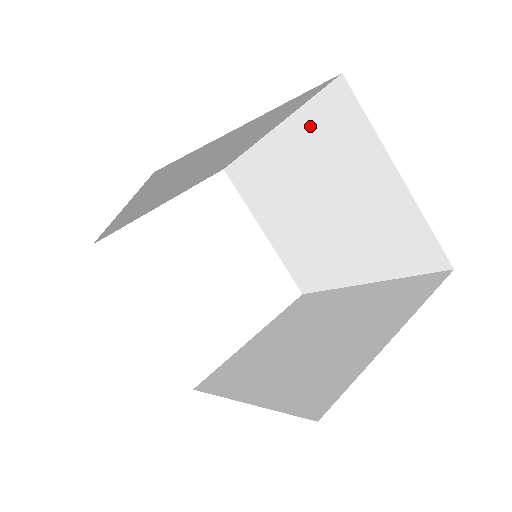
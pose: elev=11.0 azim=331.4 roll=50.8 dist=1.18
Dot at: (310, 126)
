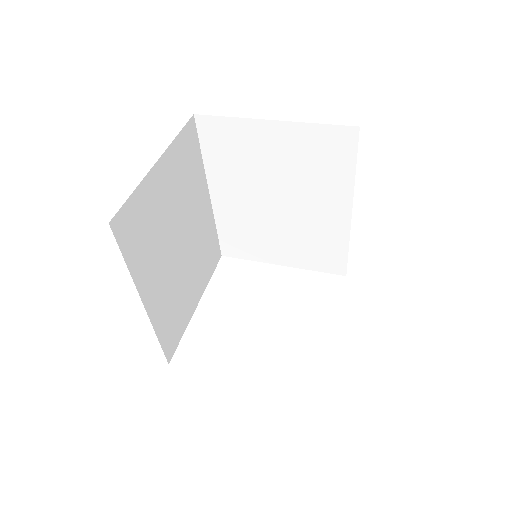
Dot at: occluded
